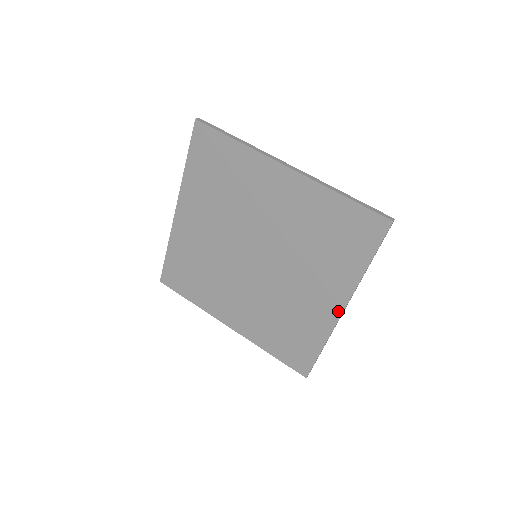
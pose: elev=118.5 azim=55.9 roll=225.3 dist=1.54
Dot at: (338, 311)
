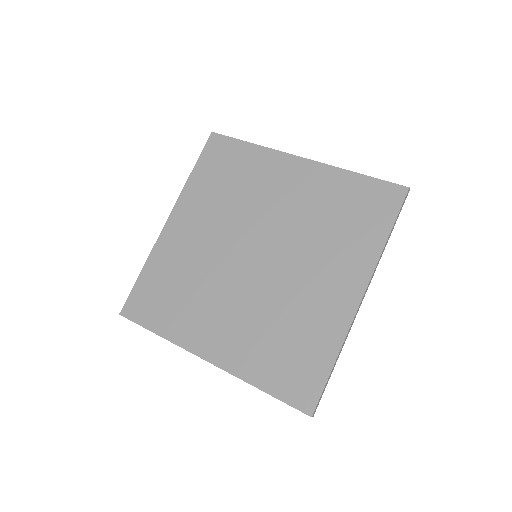
Dot at: (355, 300)
